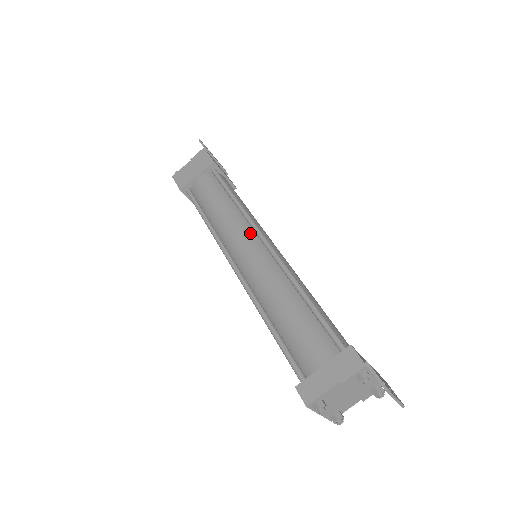
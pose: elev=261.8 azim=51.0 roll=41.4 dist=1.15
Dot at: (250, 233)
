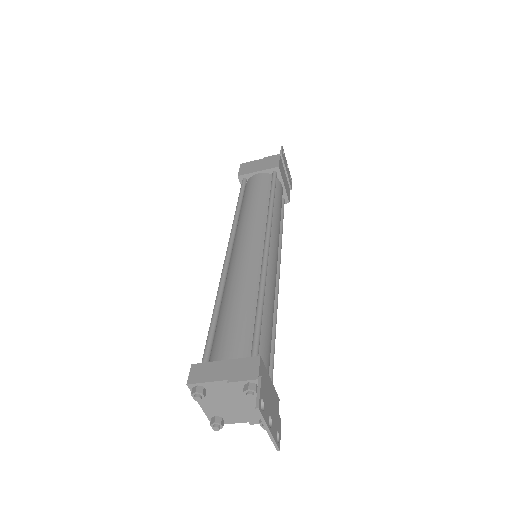
Dot at: (261, 232)
